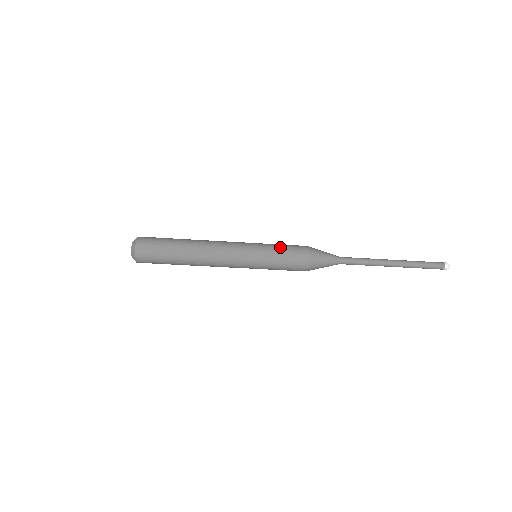
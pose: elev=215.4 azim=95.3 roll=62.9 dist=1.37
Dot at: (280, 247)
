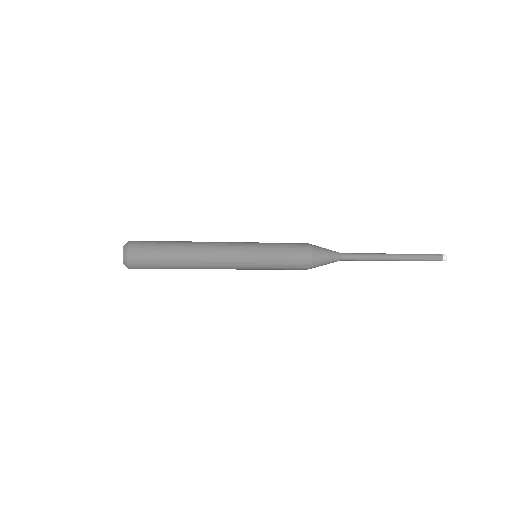
Dot at: (282, 254)
